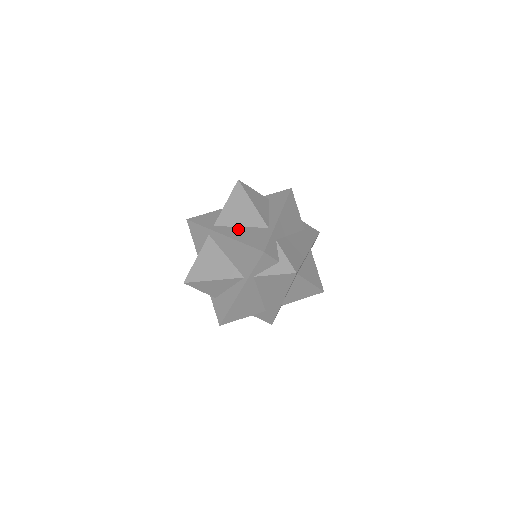
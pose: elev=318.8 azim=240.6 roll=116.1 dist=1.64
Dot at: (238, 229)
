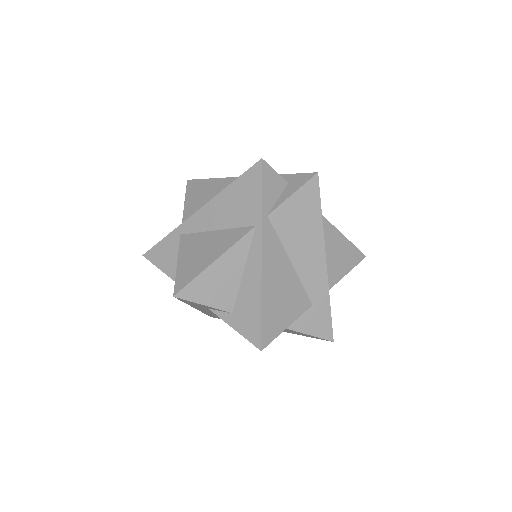
Dot at: occluded
